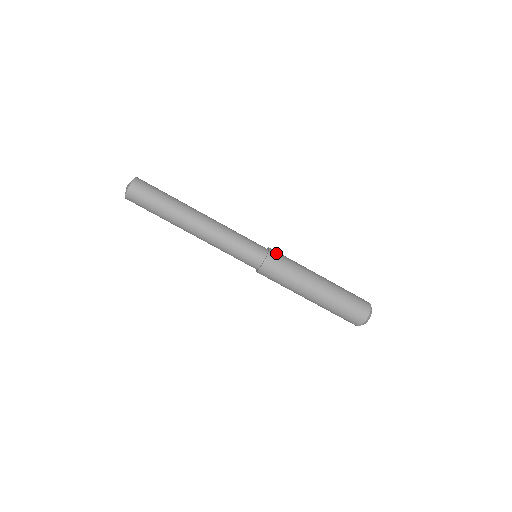
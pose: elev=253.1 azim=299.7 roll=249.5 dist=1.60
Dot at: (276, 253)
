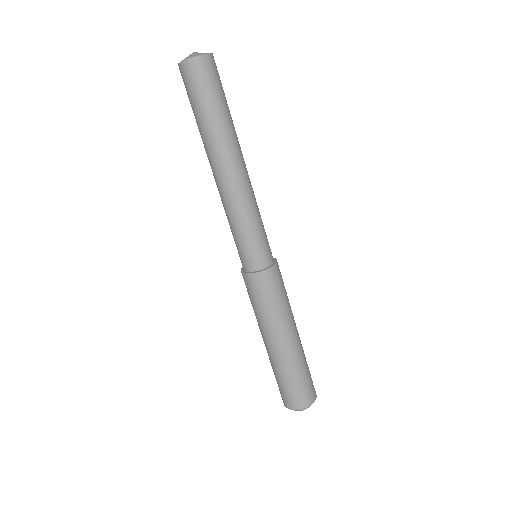
Dot at: (273, 277)
